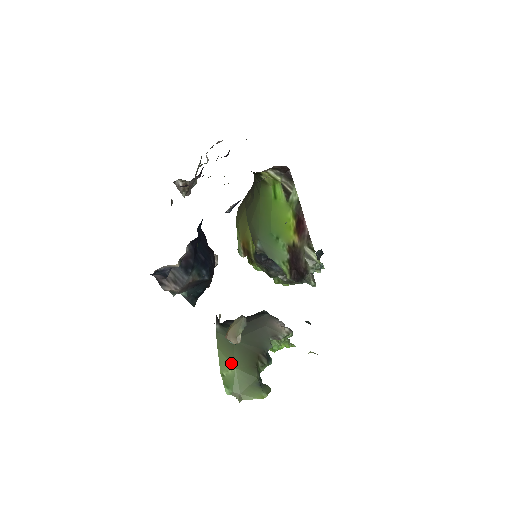
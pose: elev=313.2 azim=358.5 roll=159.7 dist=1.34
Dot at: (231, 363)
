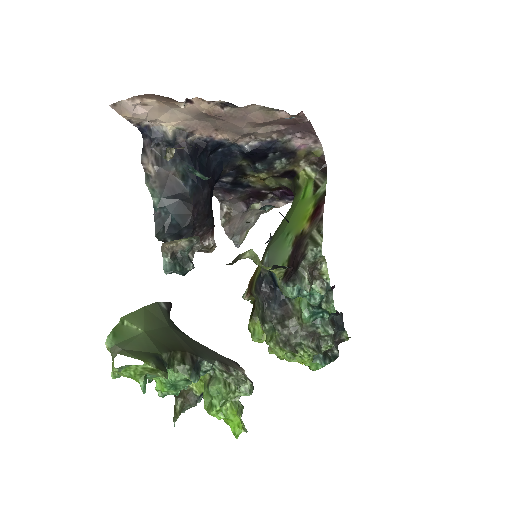
Dot at: (144, 325)
